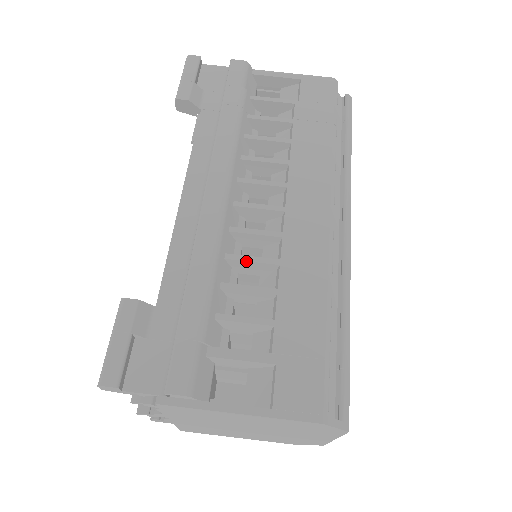
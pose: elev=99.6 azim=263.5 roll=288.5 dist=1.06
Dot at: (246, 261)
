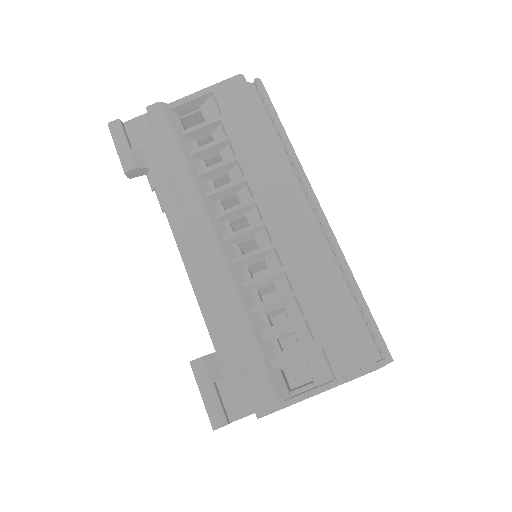
Dot at: (259, 281)
